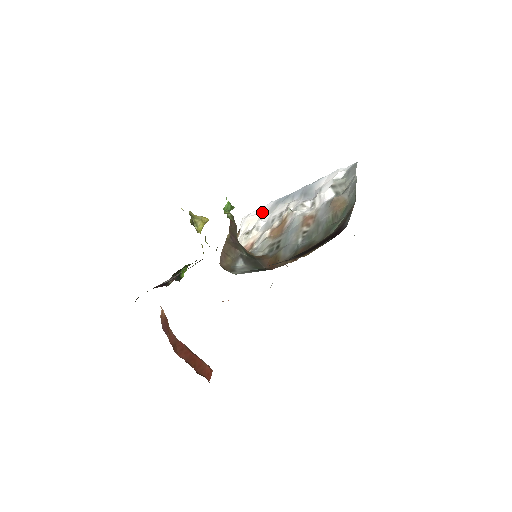
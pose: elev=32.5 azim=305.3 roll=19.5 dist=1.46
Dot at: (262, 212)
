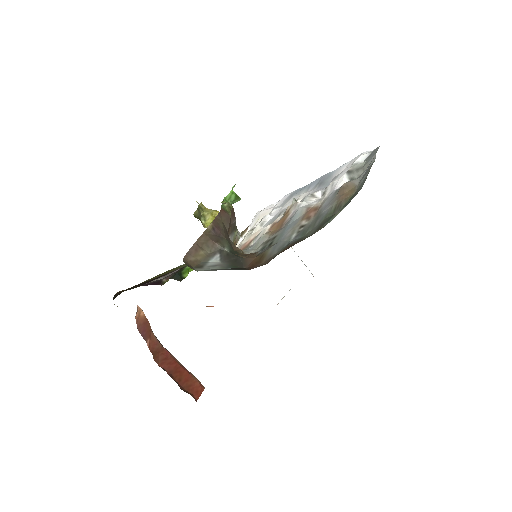
Dot at: (275, 206)
